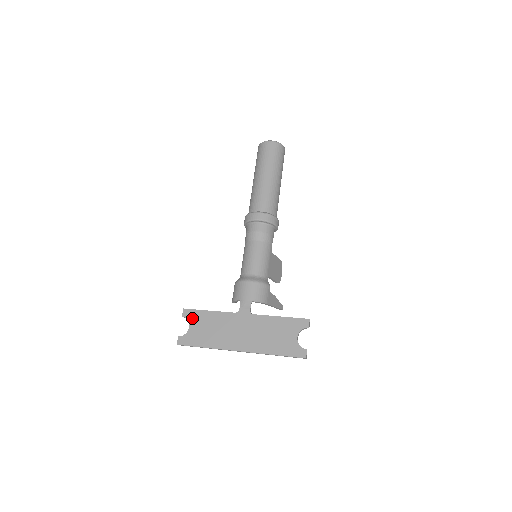
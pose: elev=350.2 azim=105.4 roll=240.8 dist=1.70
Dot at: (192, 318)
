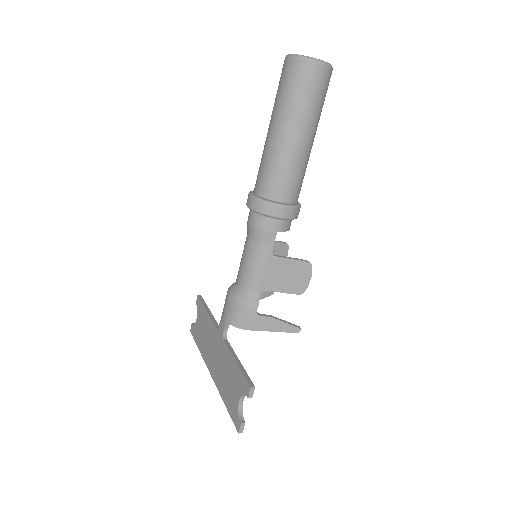
Dot at: (199, 310)
